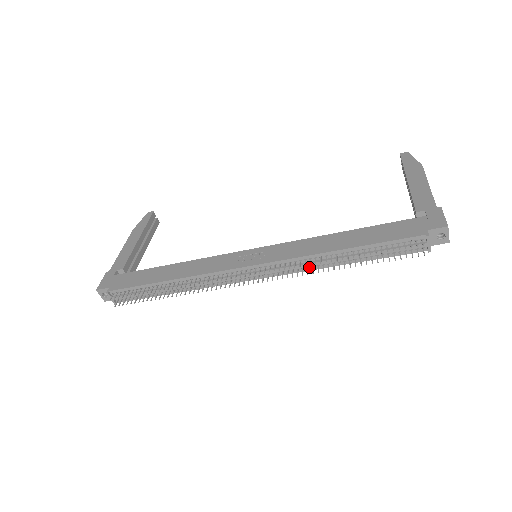
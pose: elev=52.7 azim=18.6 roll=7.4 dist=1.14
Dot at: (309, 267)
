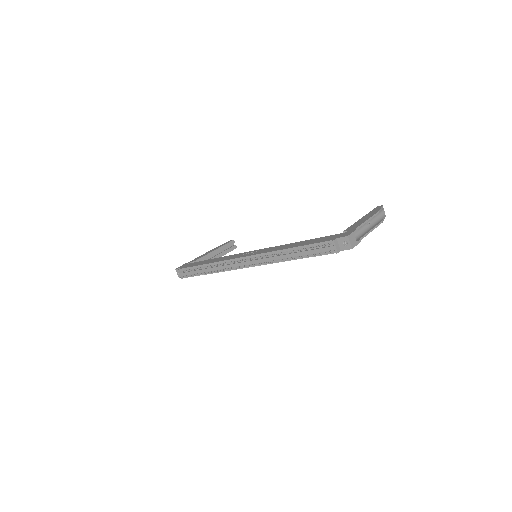
Dot at: (274, 260)
